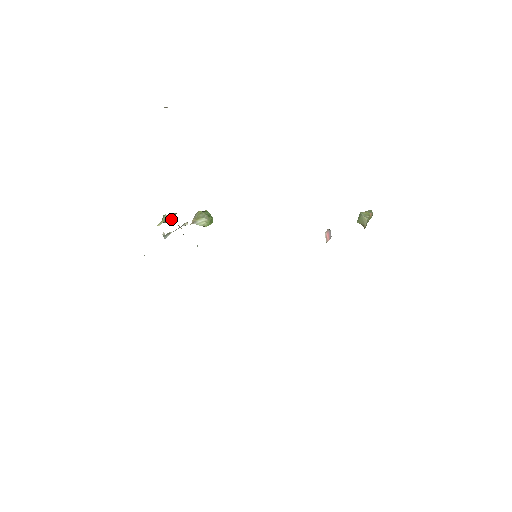
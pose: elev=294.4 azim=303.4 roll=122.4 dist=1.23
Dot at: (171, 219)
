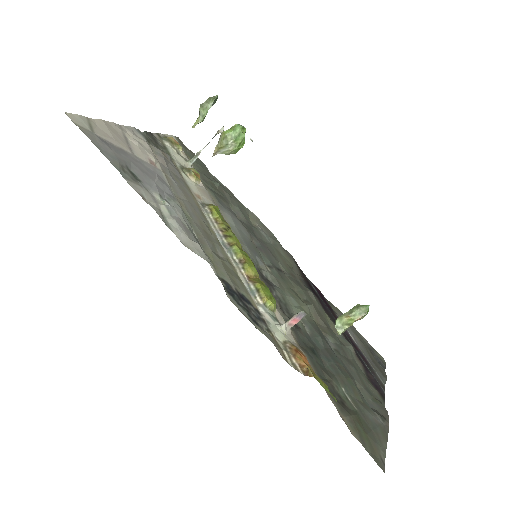
Dot at: (213, 104)
